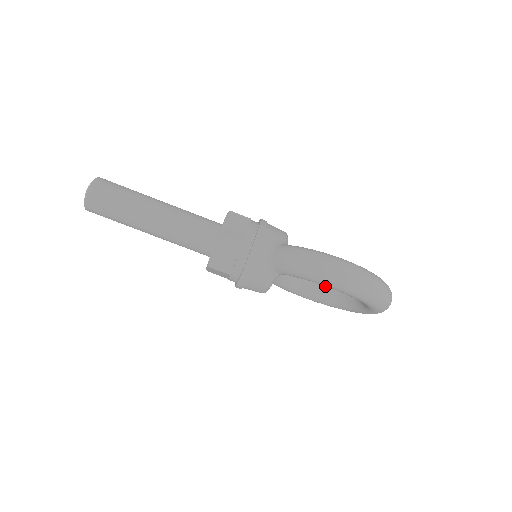
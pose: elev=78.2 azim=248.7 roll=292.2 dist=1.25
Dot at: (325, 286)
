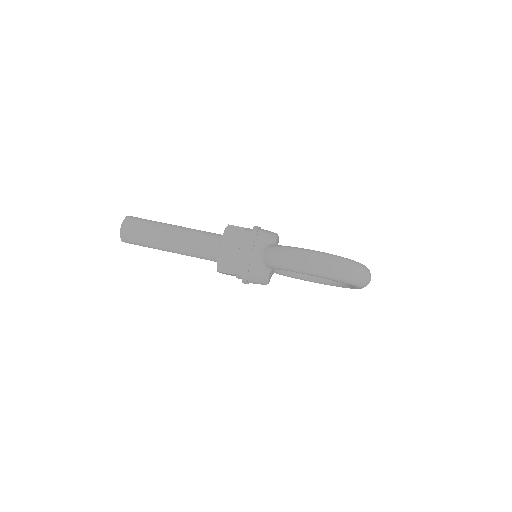
Dot at: occluded
